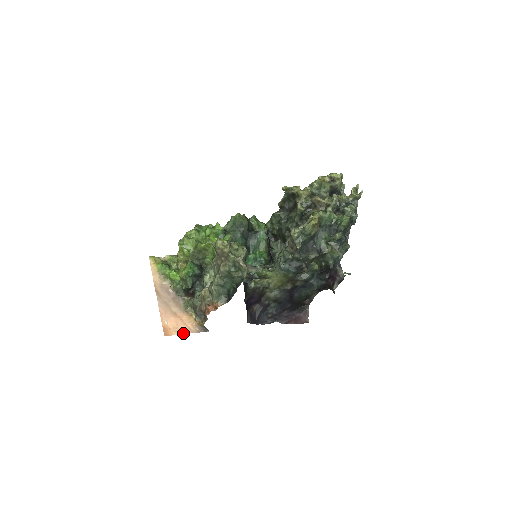
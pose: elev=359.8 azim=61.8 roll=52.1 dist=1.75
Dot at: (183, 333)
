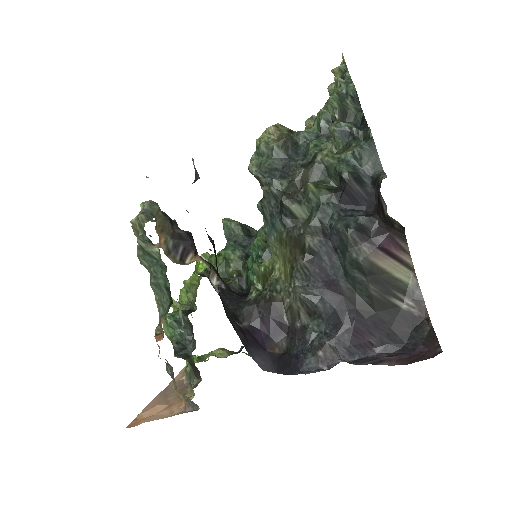
Dot at: (156, 419)
